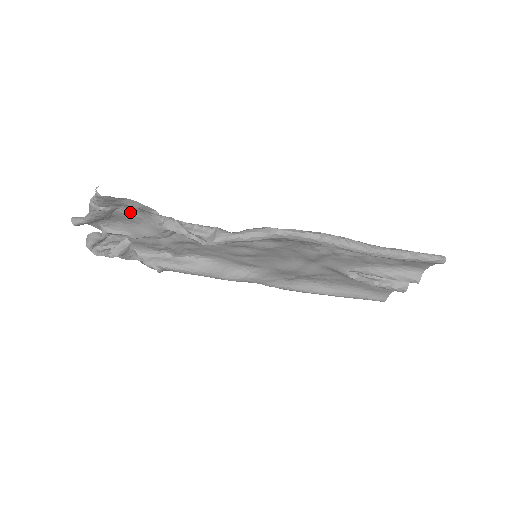
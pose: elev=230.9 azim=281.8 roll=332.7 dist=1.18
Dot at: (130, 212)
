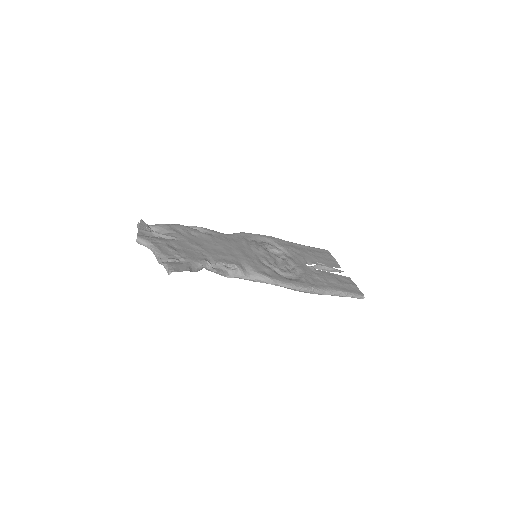
Dot at: (183, 258)
